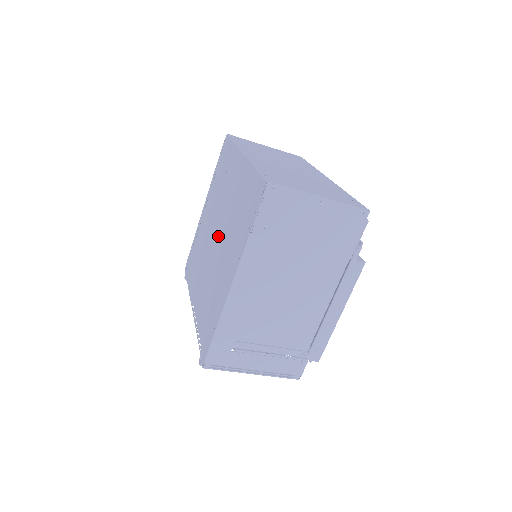
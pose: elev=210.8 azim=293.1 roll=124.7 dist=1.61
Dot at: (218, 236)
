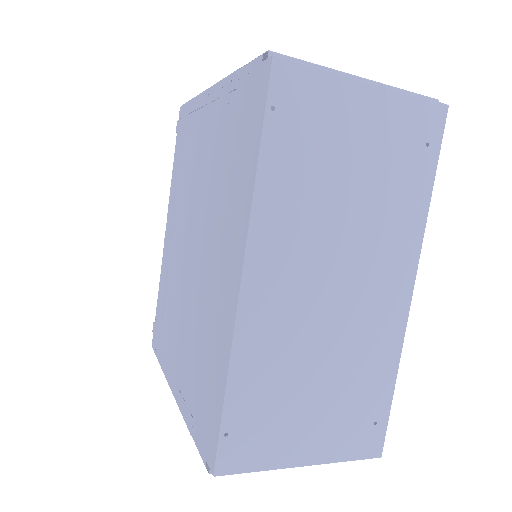
Dot at: (192, 262)
